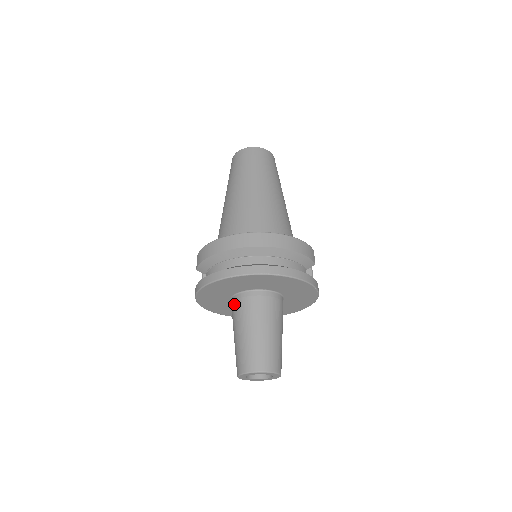
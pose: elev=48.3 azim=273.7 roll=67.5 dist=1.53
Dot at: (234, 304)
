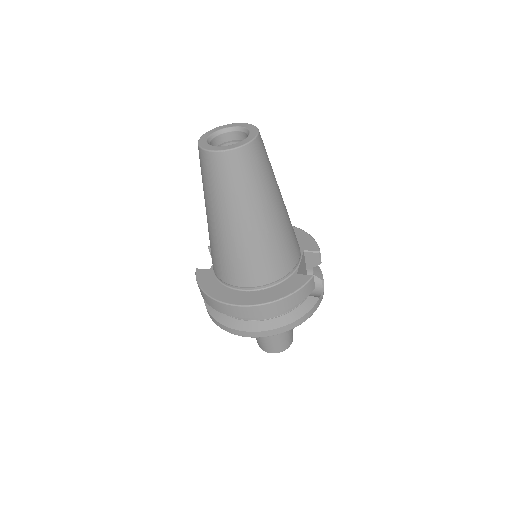
Dot at: occluded
